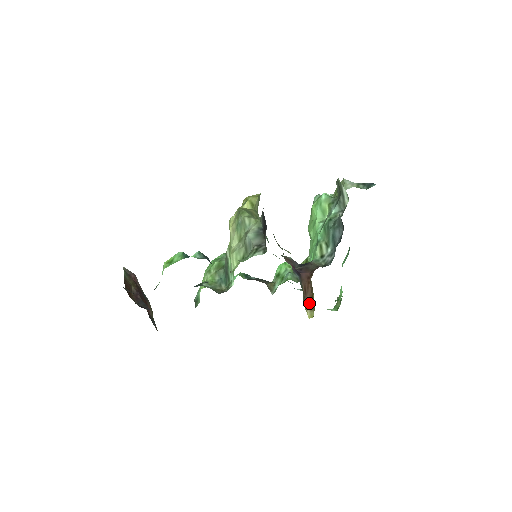
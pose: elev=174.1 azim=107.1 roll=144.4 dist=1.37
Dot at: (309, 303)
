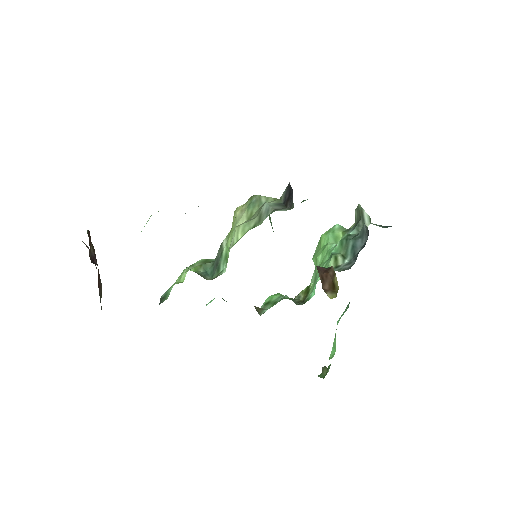
Dot at: (329, 288)
